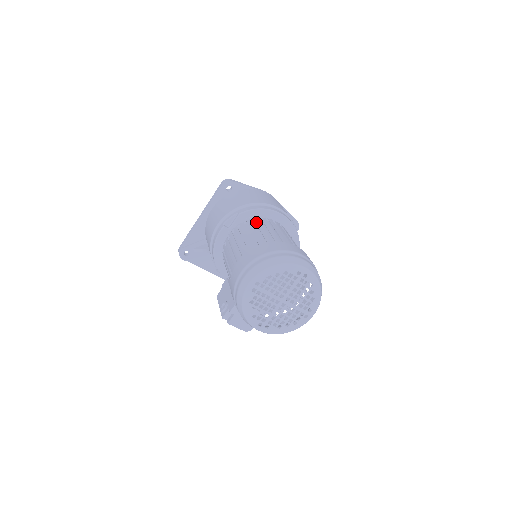
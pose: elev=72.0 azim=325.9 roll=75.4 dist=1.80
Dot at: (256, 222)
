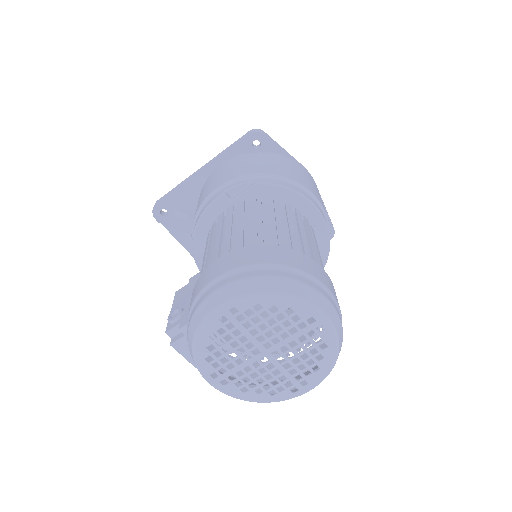
Dot at: (275, 206)
